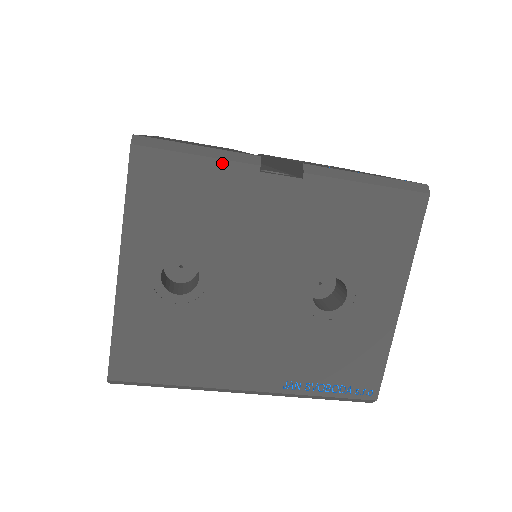
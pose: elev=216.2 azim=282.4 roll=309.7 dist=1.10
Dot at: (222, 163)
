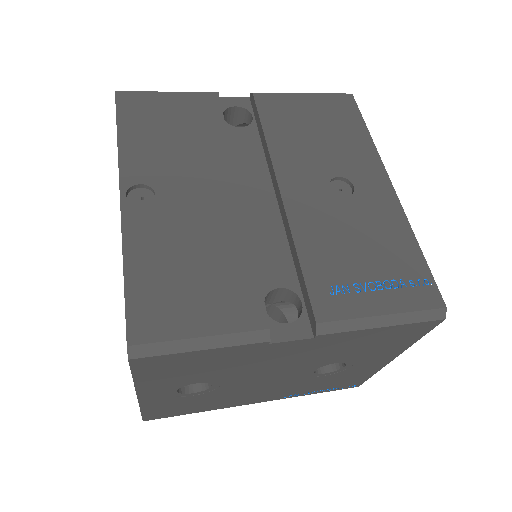
Dot at: (229, 348)
